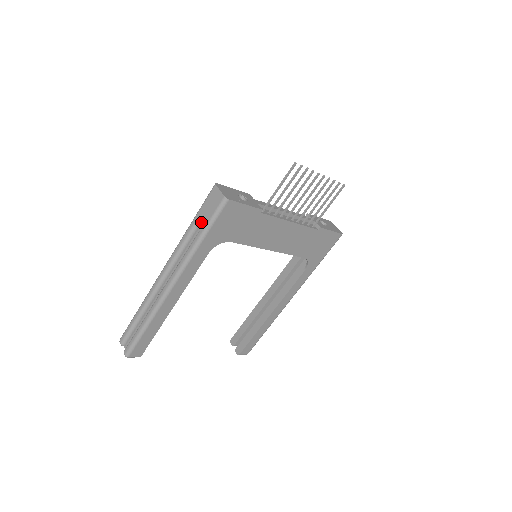
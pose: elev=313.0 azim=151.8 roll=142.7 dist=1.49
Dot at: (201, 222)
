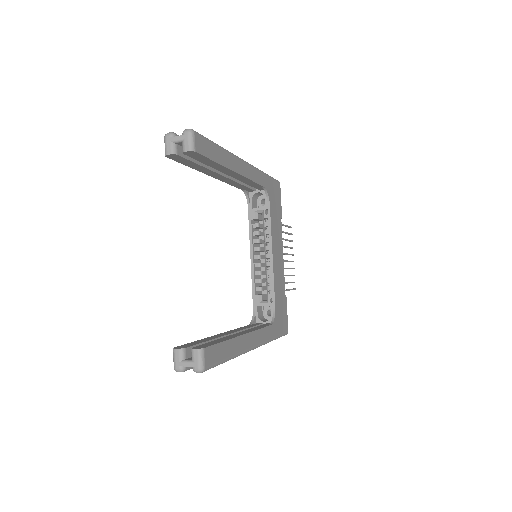
Dot at: occluded
